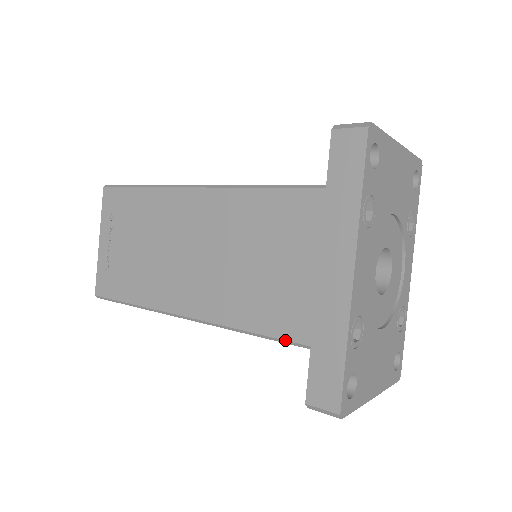
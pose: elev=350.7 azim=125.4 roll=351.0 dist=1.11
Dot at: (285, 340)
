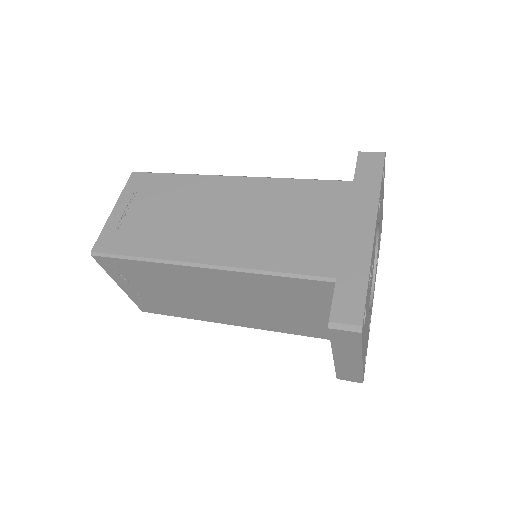
Dot at: (312, 275)
